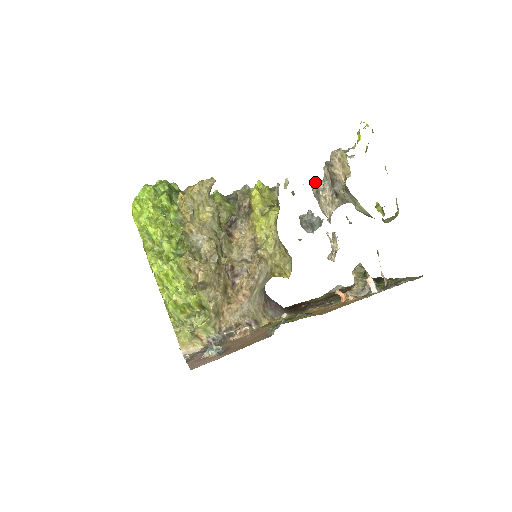
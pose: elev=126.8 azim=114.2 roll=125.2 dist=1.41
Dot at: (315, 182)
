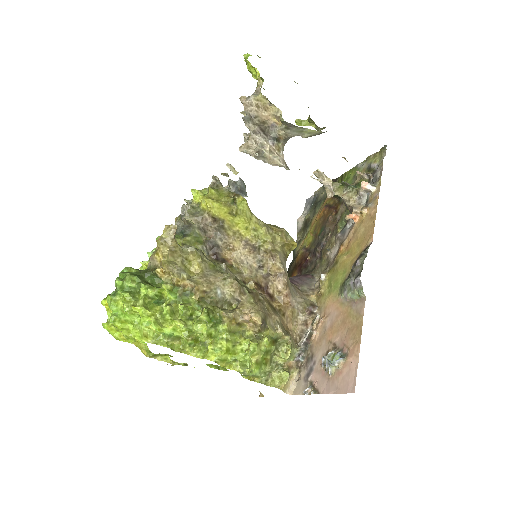
Dot at: (246, 146)
